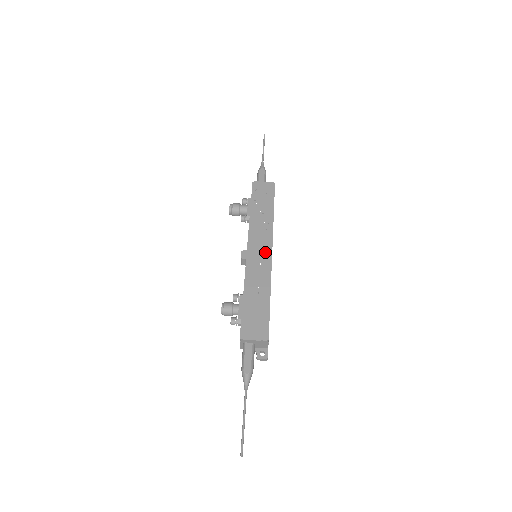
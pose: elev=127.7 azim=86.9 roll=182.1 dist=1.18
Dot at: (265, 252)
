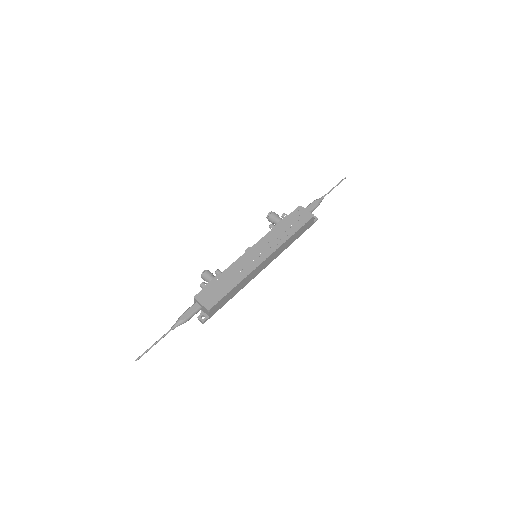
Dot at: (261, 257)
